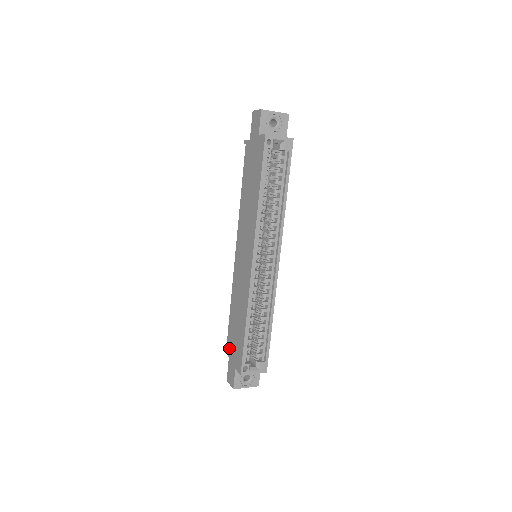
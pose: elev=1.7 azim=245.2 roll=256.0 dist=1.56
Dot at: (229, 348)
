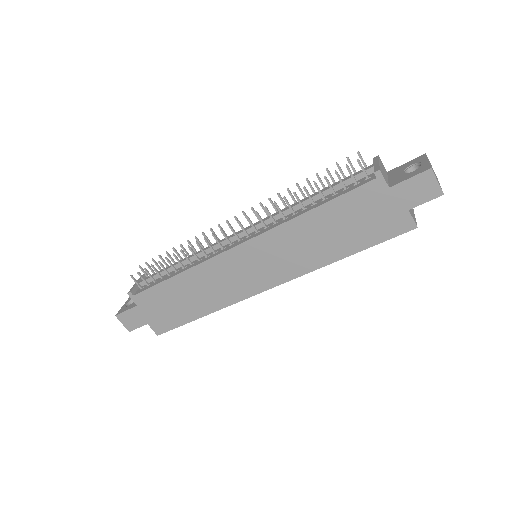
Dot at: (144, 301)
